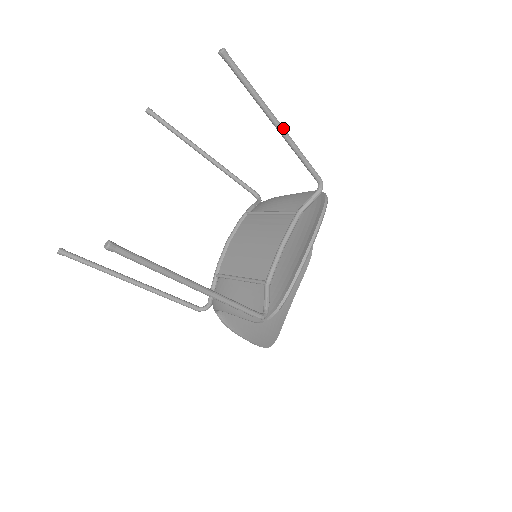
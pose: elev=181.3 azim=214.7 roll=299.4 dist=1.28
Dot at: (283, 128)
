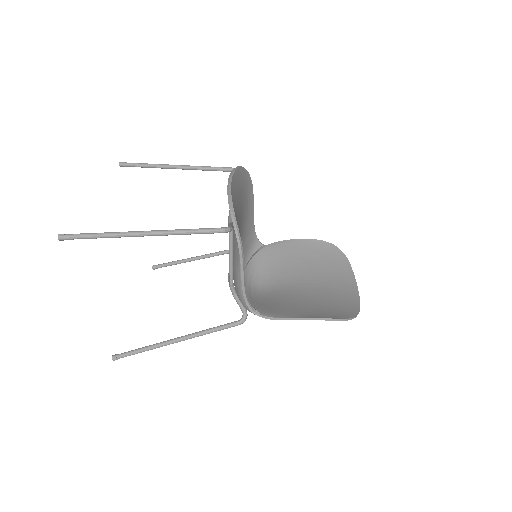
Dot at: (183, 165)
